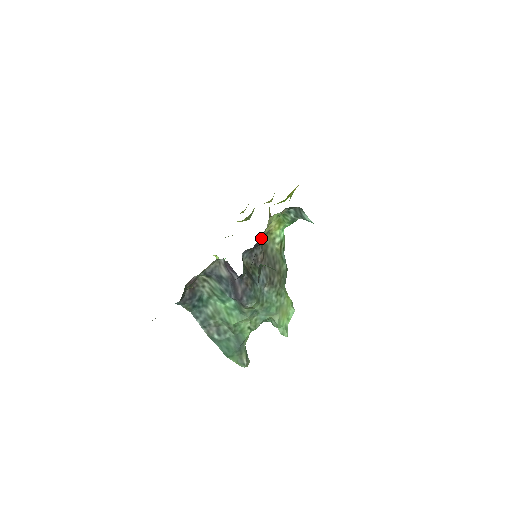
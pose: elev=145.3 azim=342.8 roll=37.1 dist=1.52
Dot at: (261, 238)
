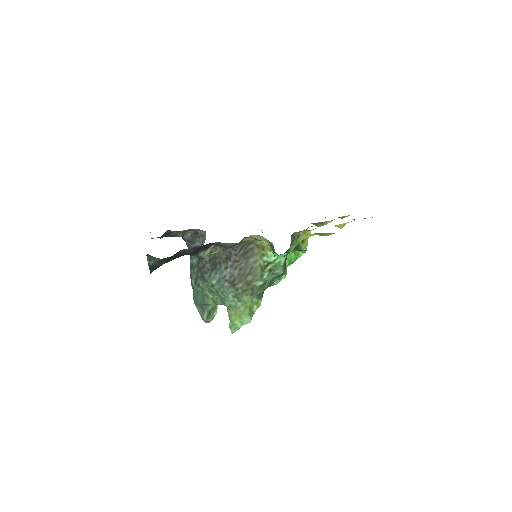
Dot at: (223, 243)
